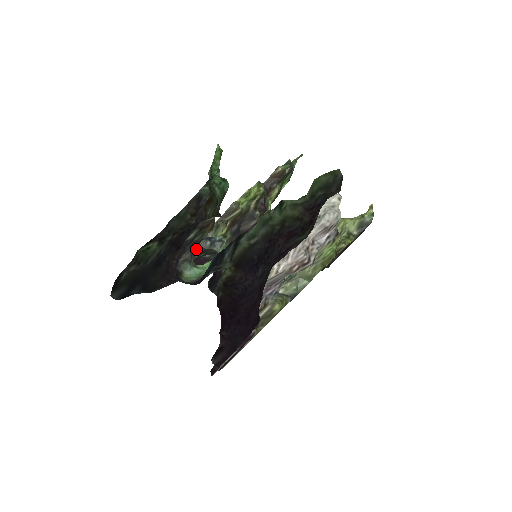
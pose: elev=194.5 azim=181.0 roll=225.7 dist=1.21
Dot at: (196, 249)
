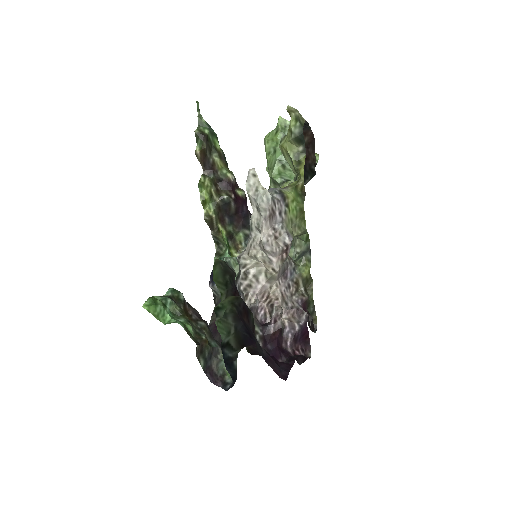
Dot at: (215, 349)
